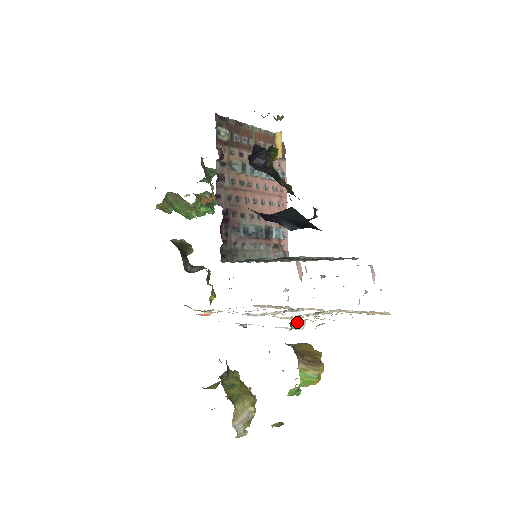
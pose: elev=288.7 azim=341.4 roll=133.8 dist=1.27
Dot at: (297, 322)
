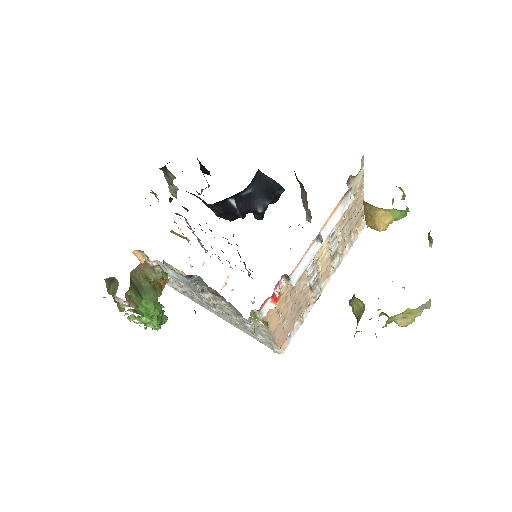
Dot at: (348, 186)
